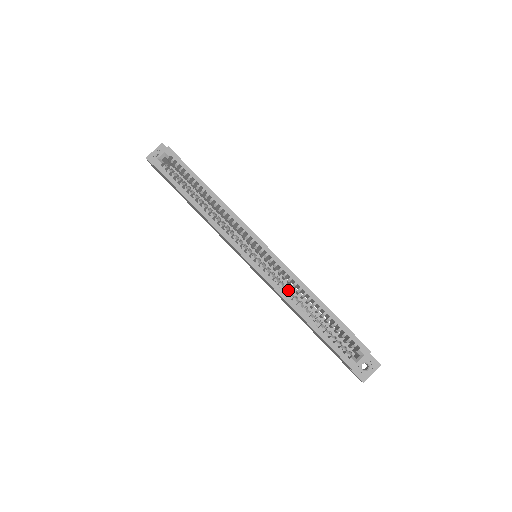
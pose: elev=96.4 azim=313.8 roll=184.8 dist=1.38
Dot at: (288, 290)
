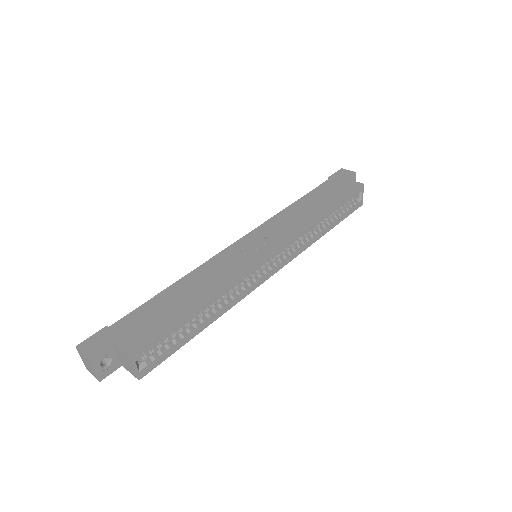
Dot at: (306, 239)
